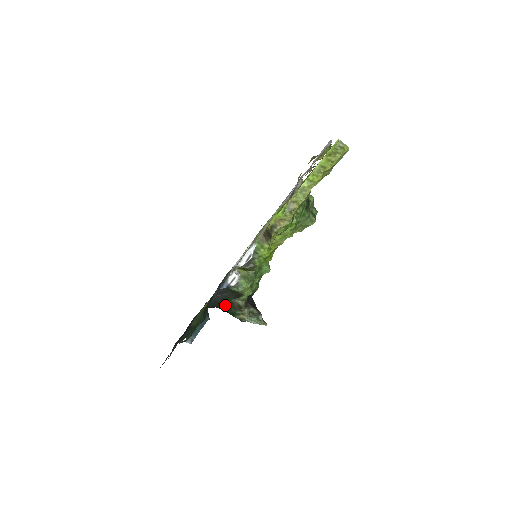
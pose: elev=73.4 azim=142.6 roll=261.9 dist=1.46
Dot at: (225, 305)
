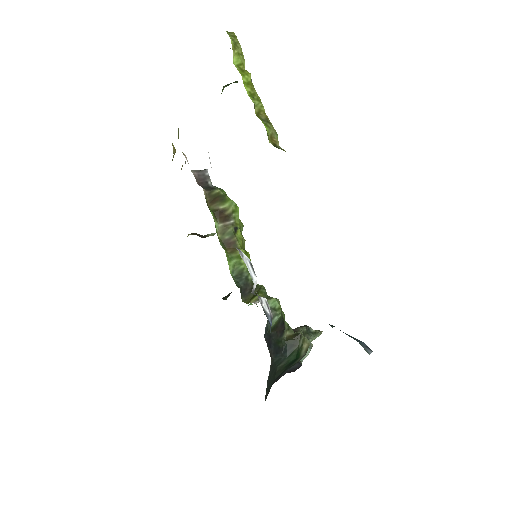
Dot at: (283, 356)
